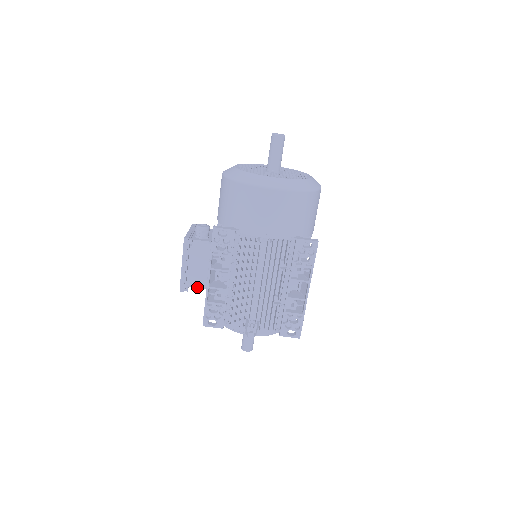
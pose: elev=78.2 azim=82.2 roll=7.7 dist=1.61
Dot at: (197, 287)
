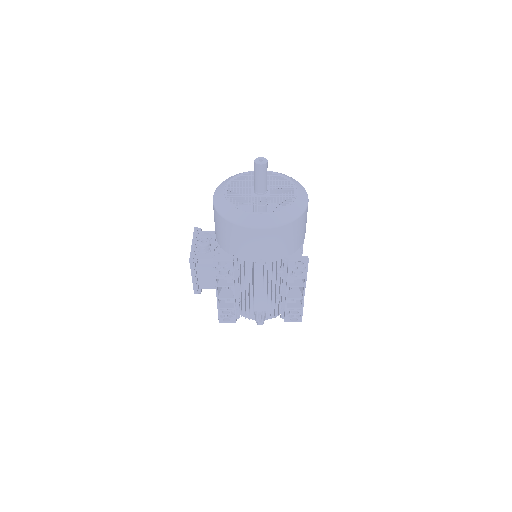
Dot at: occluded
